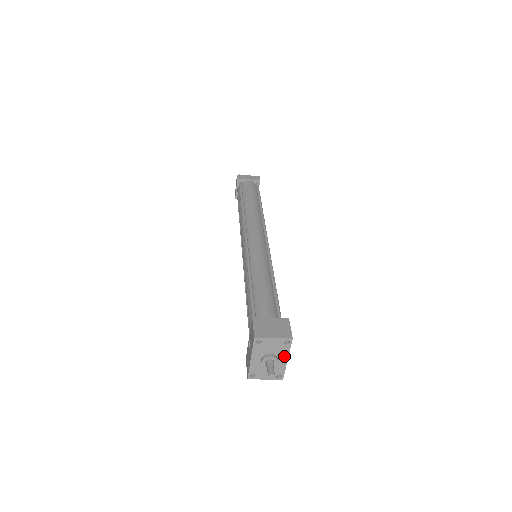
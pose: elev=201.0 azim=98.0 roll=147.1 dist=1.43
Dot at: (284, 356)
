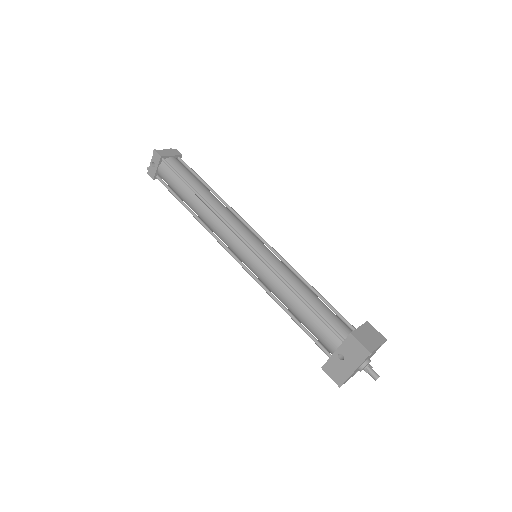
Dot at: occluded
